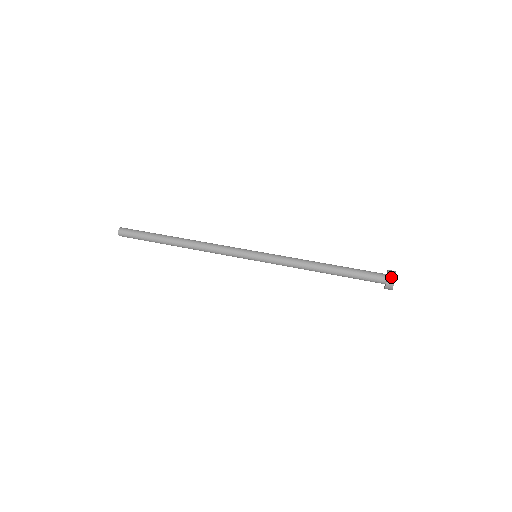
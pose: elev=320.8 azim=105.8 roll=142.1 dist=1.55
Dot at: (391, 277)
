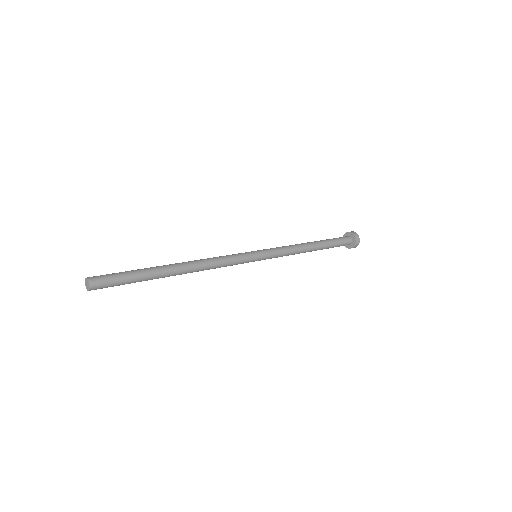
Dot at: (355, 234)
